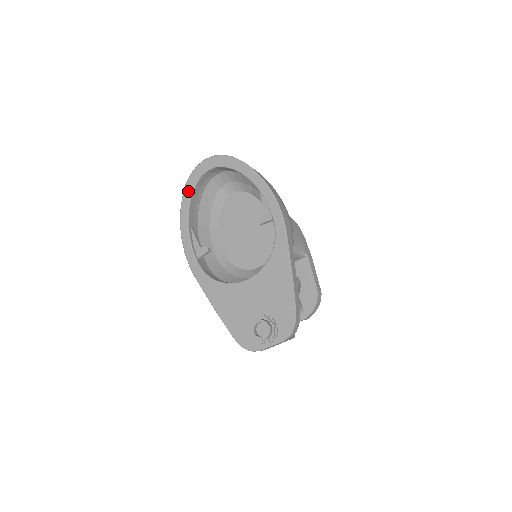
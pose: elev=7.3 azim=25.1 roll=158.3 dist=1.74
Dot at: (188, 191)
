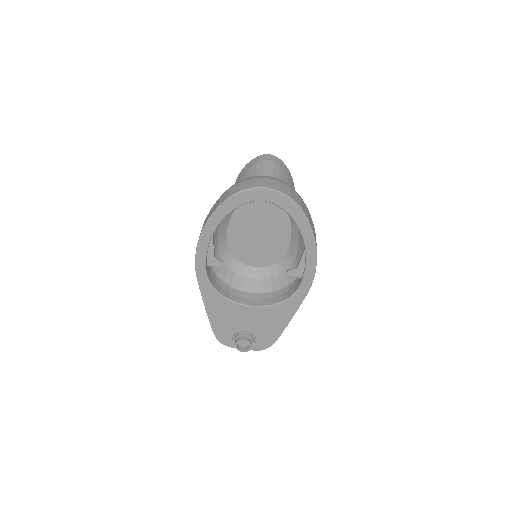
Dot at: (229, 206)
